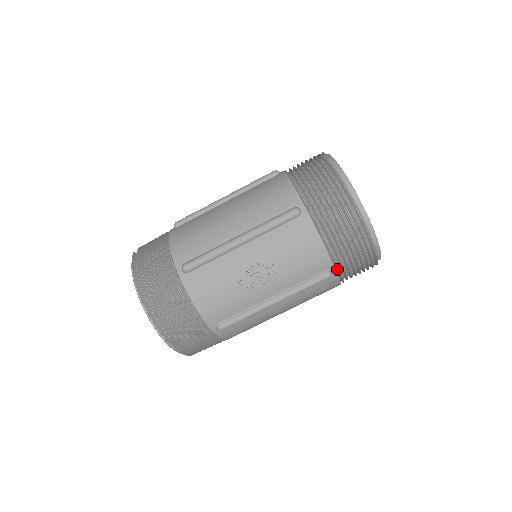
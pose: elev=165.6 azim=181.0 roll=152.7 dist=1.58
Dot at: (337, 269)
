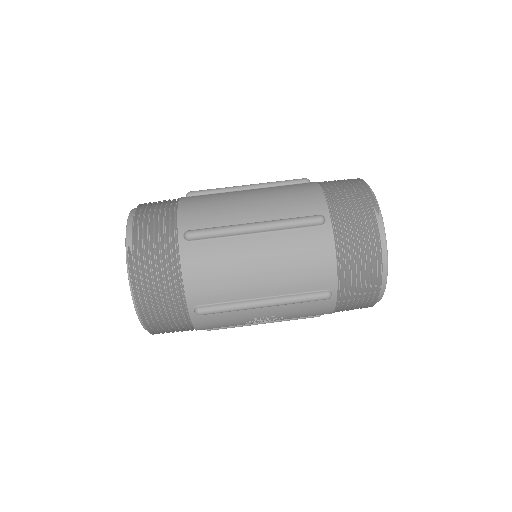
Dot at: occluded
